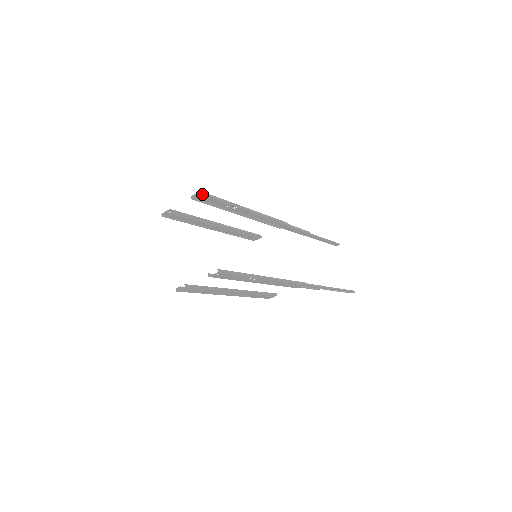
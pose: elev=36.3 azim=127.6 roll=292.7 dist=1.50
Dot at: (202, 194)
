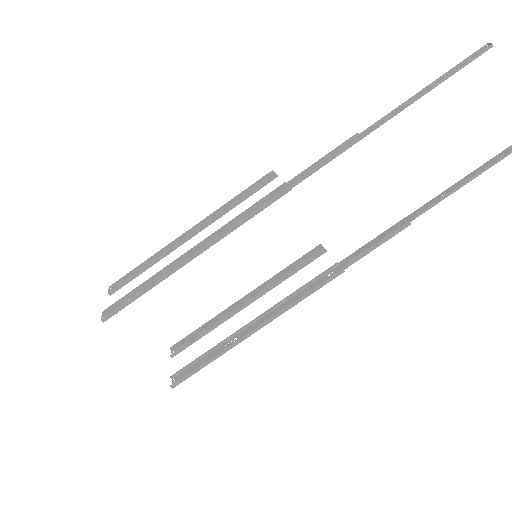
Dot at: (106, 320)
